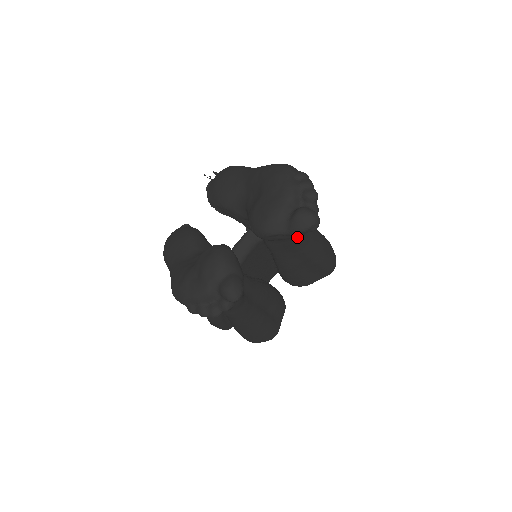
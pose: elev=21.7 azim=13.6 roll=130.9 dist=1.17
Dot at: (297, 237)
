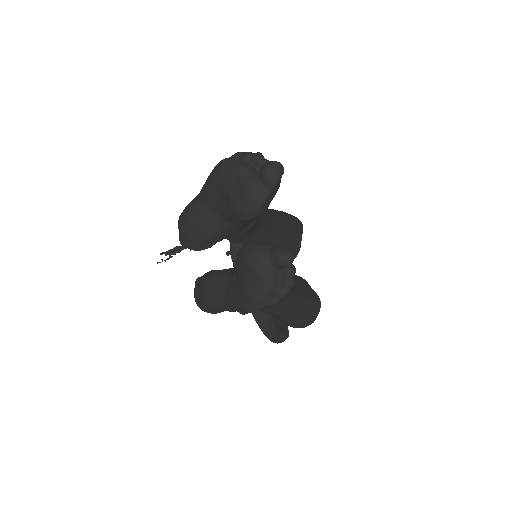
Dot at: (265, 217)
